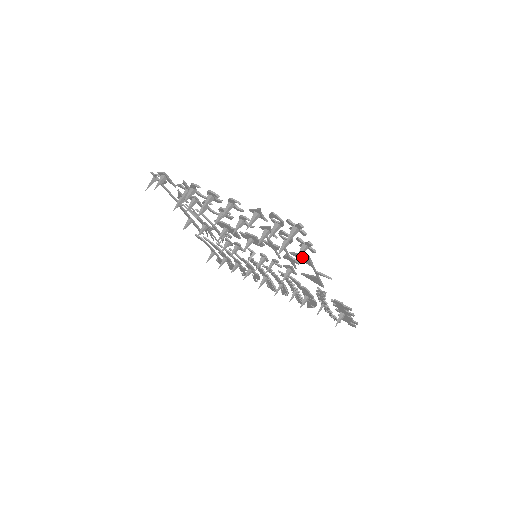
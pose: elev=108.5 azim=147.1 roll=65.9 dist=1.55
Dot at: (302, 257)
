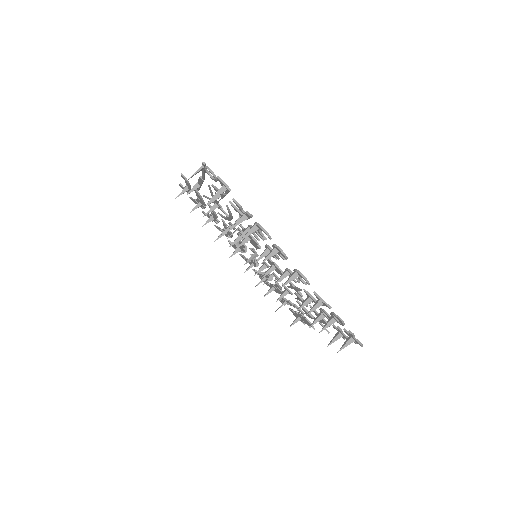
Dot at: occluded
